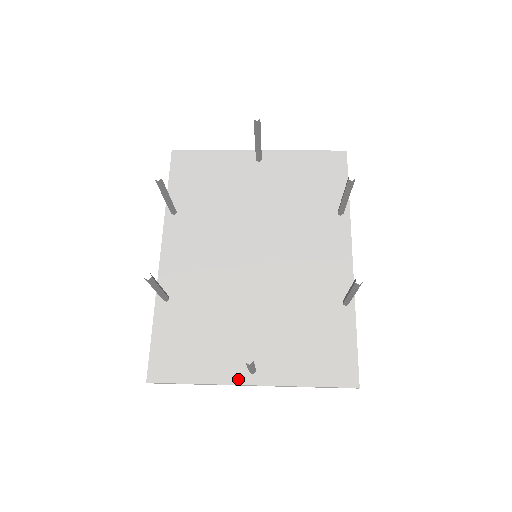
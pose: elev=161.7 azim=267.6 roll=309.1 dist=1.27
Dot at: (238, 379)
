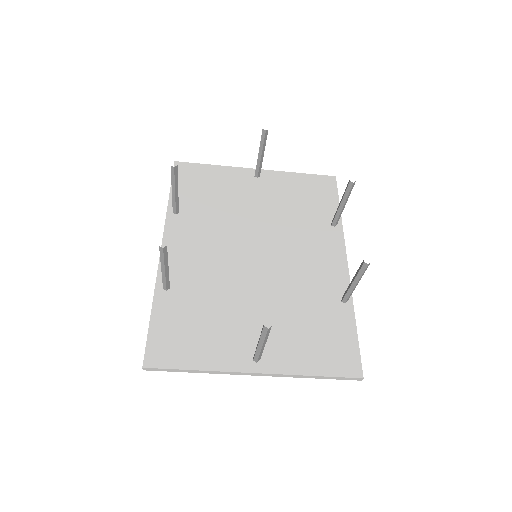
Dot at: (241, 367)
